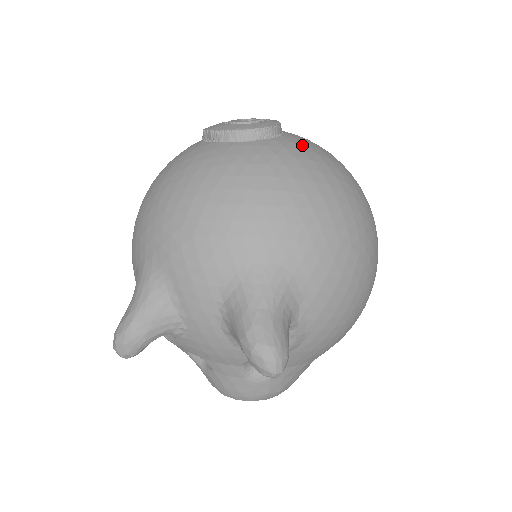
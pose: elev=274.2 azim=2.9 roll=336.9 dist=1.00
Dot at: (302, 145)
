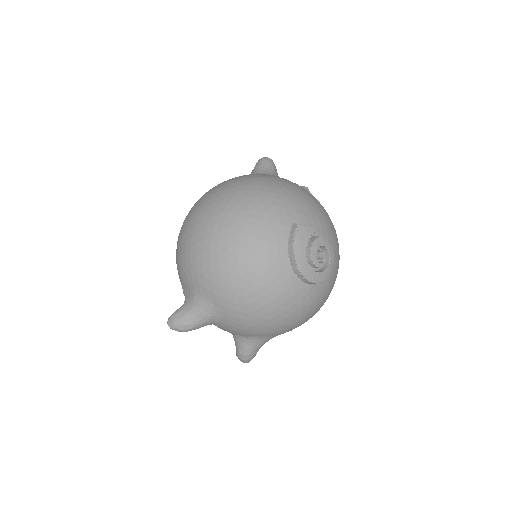
Dot at: (332, 280)
